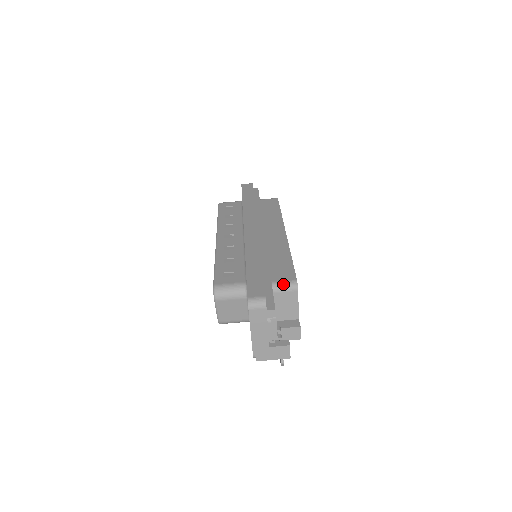
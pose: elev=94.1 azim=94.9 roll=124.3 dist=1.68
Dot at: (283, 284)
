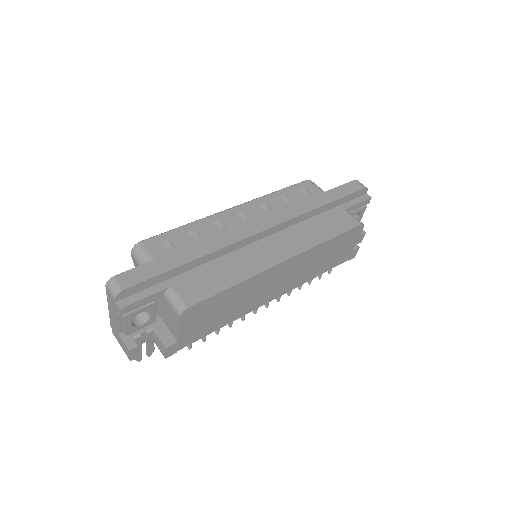
Dot at: (175, 298)
